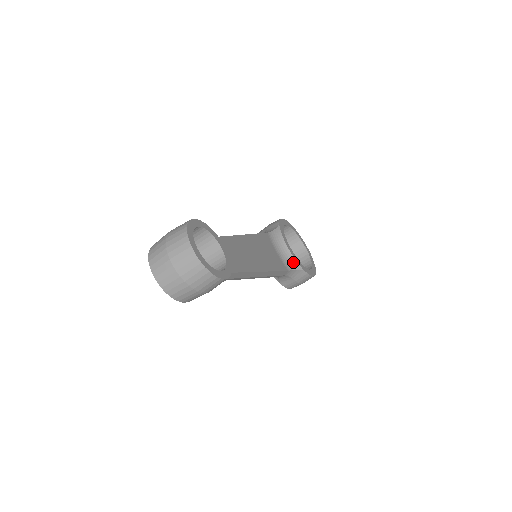
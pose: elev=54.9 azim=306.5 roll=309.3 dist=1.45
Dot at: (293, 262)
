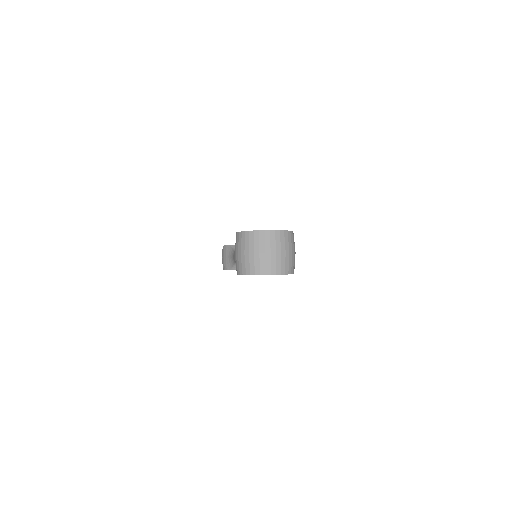
Dot at: occluded
